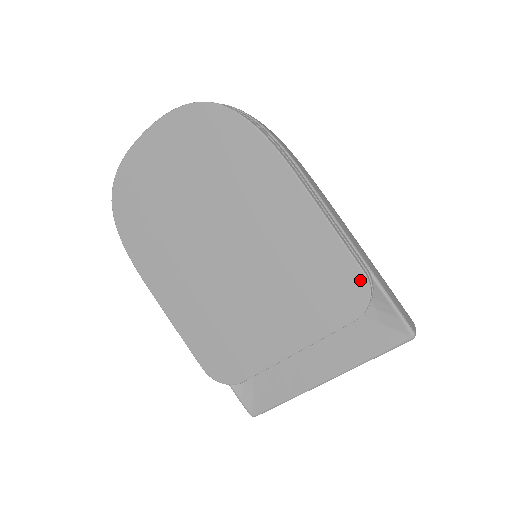
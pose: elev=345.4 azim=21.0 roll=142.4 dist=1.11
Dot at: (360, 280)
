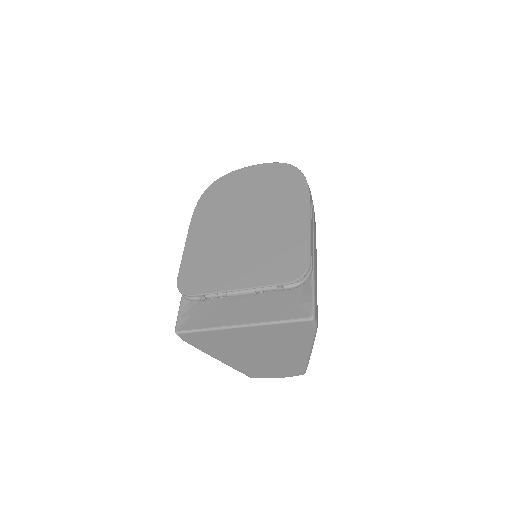
Dot at: (305, 263)
